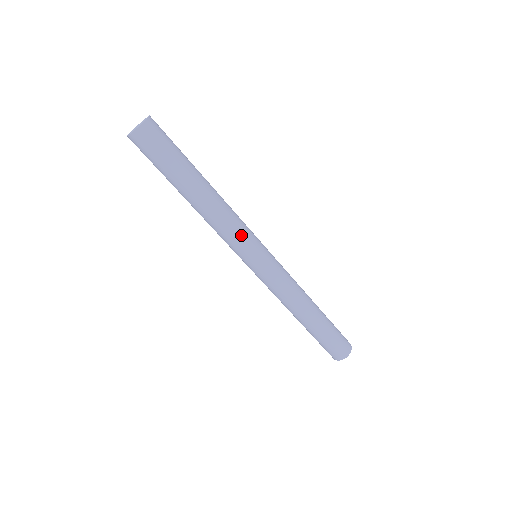
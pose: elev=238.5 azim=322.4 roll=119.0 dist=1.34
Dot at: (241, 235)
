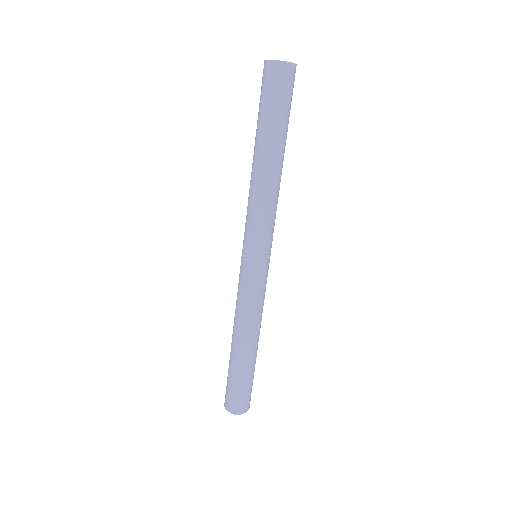
Dot at: (274, 224)
